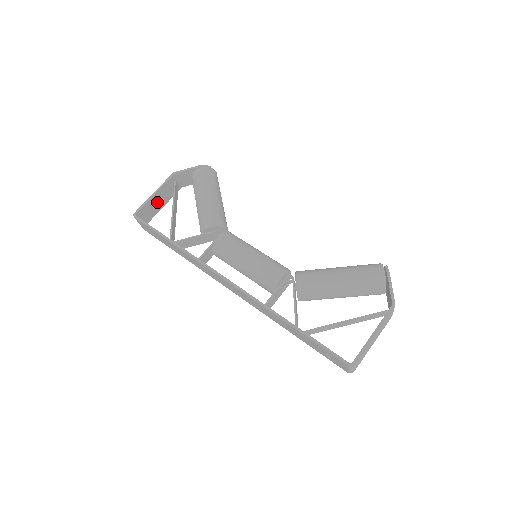
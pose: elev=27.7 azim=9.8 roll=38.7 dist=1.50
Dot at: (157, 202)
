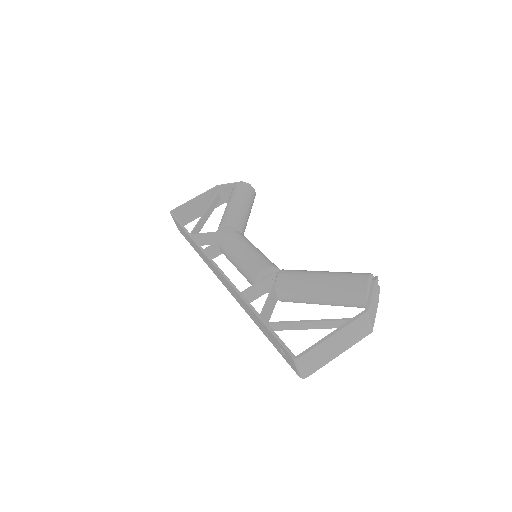
Dot at: (196, 208)
